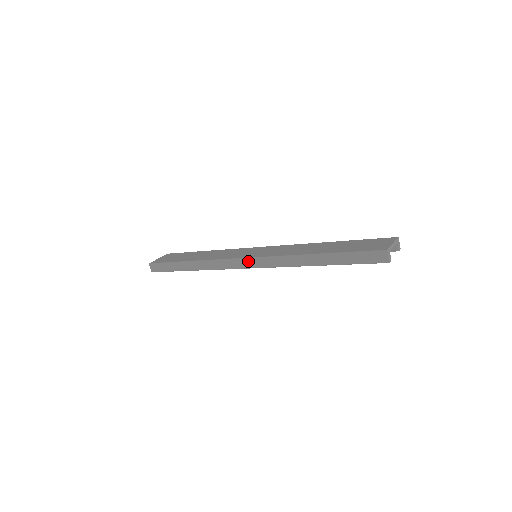
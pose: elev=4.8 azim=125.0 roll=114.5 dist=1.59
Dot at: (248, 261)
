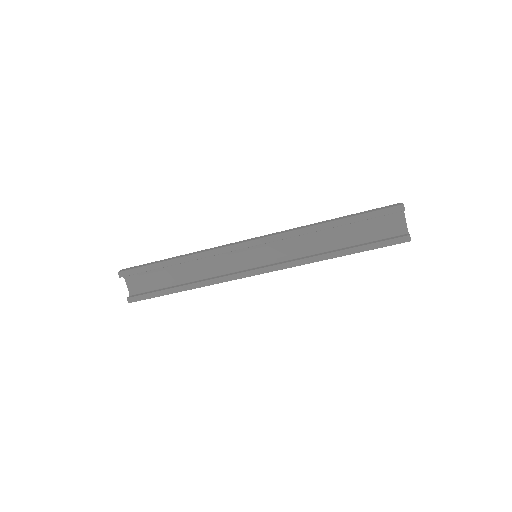
Dot at: (253, 238)
